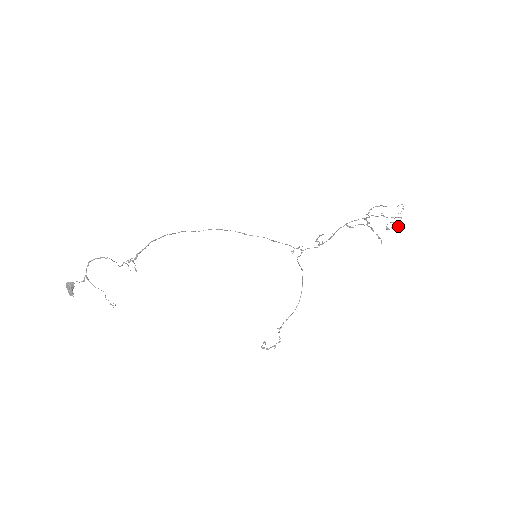
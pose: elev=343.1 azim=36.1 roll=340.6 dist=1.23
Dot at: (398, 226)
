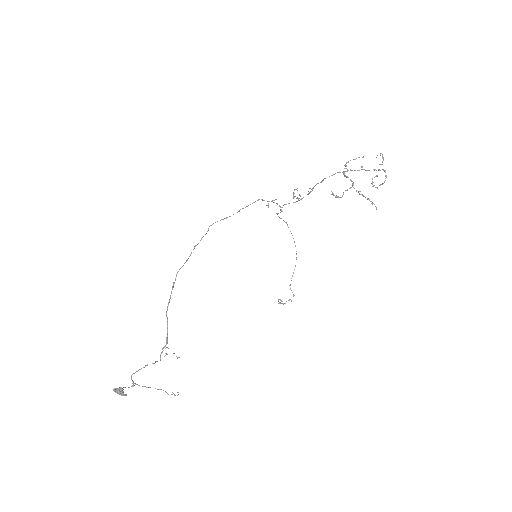
Dot at: occluded
